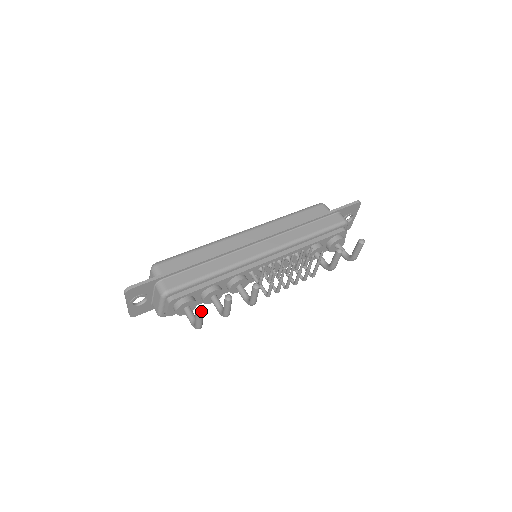
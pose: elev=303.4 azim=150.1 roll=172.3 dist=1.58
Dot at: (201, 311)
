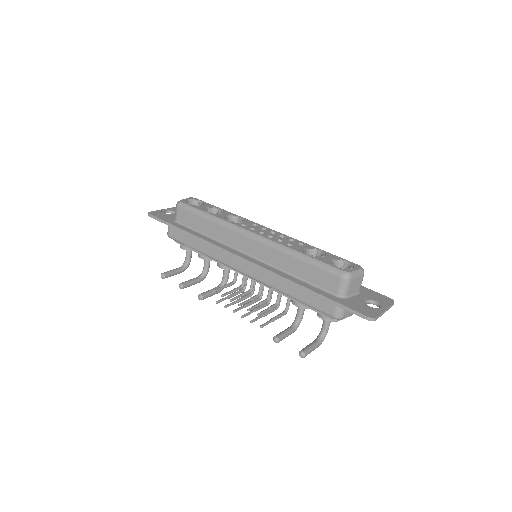
Dot at: (163, 278)
